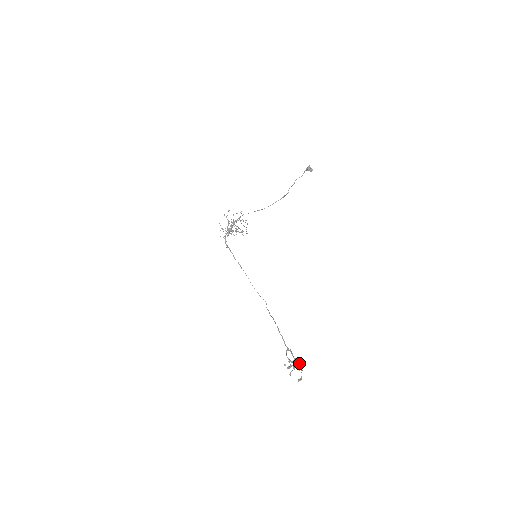
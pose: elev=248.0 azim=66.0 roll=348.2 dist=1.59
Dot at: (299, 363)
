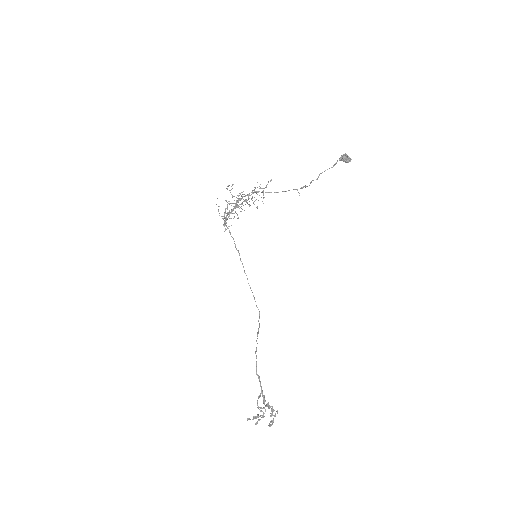
Dot at: (272, 409)
